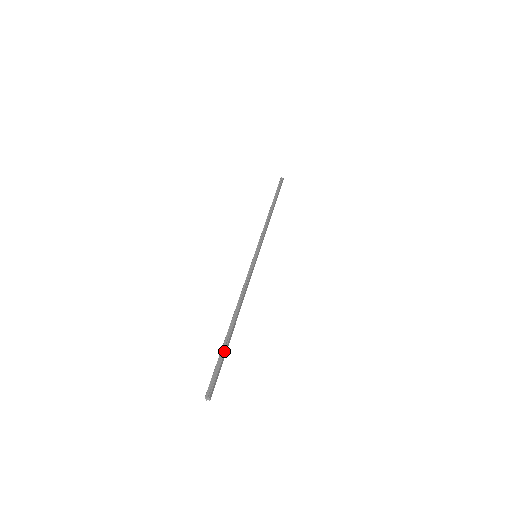
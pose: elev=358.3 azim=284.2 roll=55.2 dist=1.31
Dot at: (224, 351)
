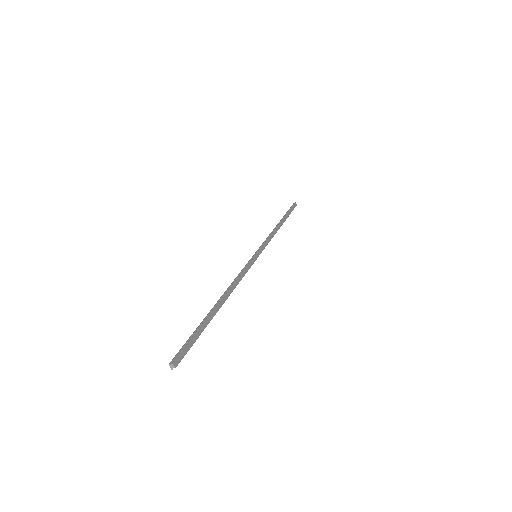
Dot at: (201, 325)
